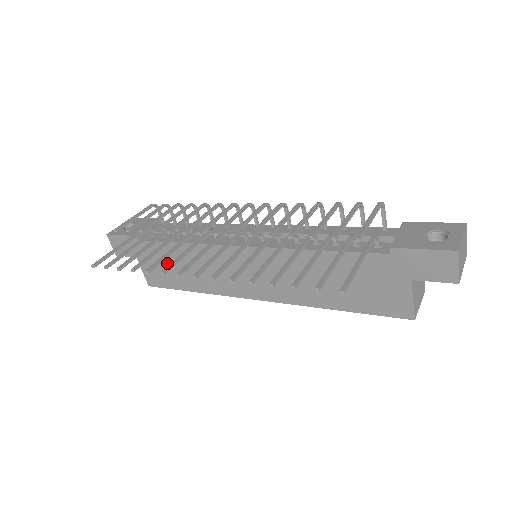
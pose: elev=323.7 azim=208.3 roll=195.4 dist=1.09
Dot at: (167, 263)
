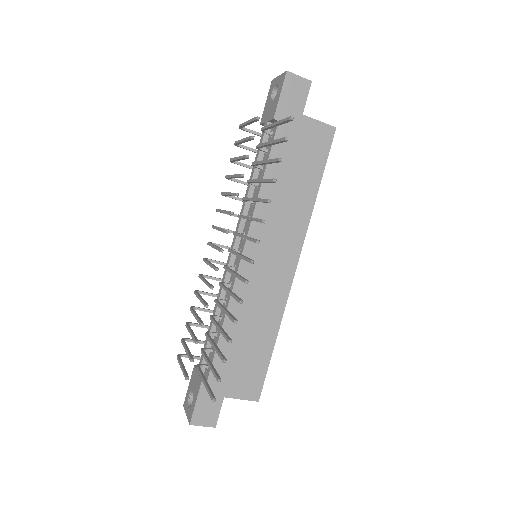
Dot at: (239, 357)
